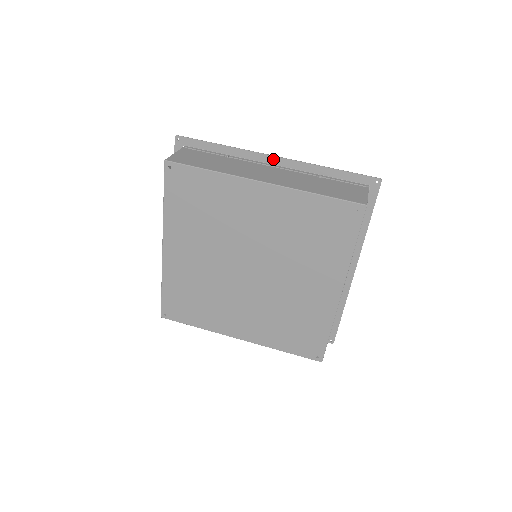
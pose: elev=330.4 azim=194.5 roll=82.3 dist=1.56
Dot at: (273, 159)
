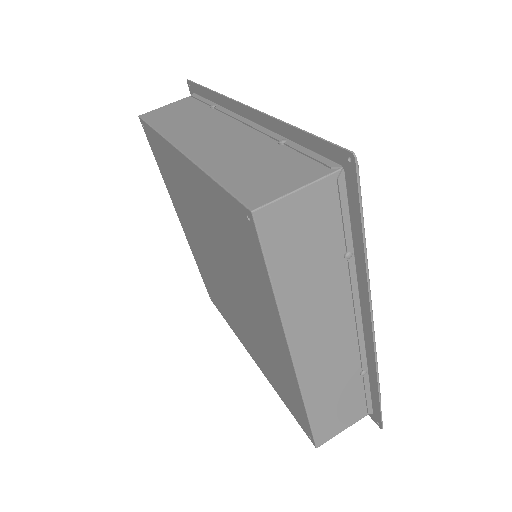
Dot at: (245, 110)
